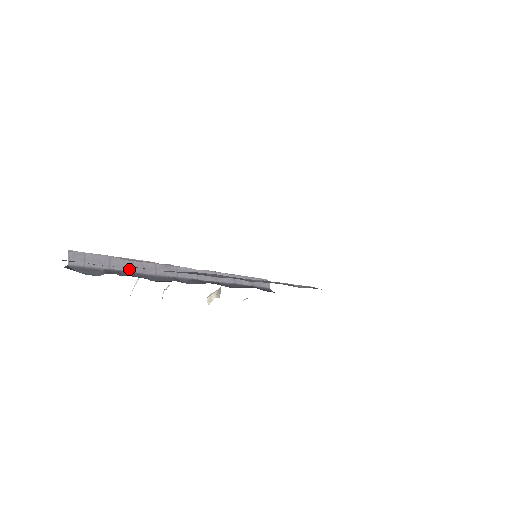
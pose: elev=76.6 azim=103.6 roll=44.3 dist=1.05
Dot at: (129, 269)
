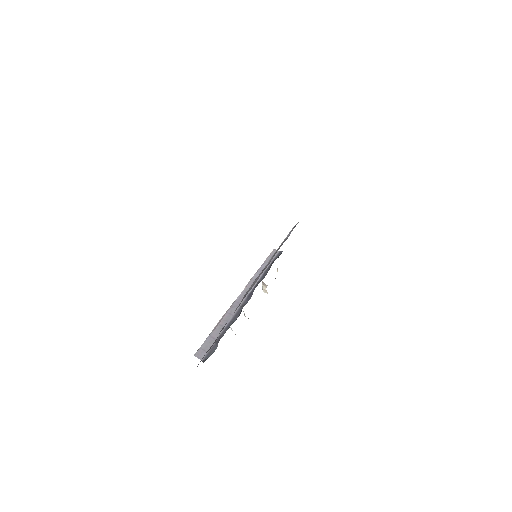
Dot at: occluded
